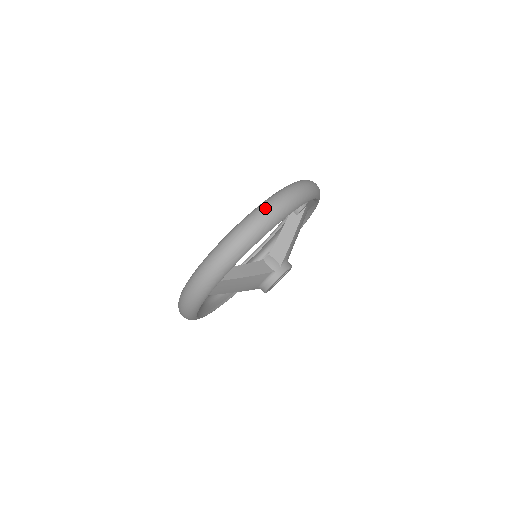
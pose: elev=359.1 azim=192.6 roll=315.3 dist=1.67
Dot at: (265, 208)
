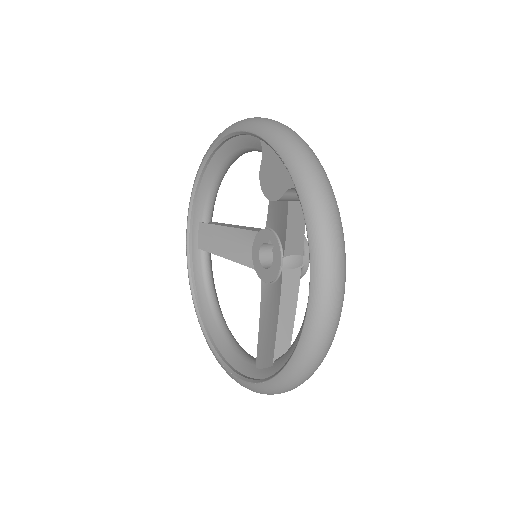
Dot at: (330, 299)
